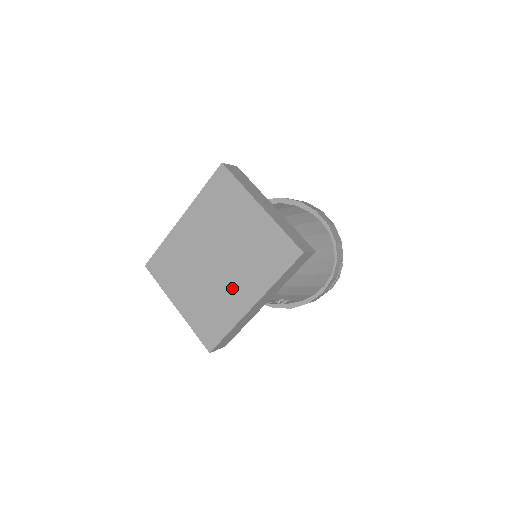
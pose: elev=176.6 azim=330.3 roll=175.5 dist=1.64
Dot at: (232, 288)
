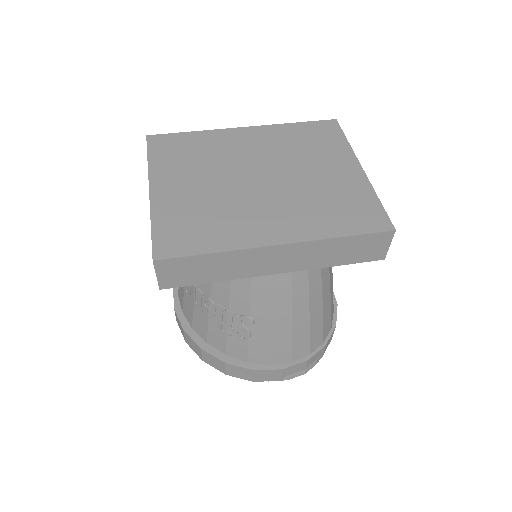
Dot at: (261, 212)
